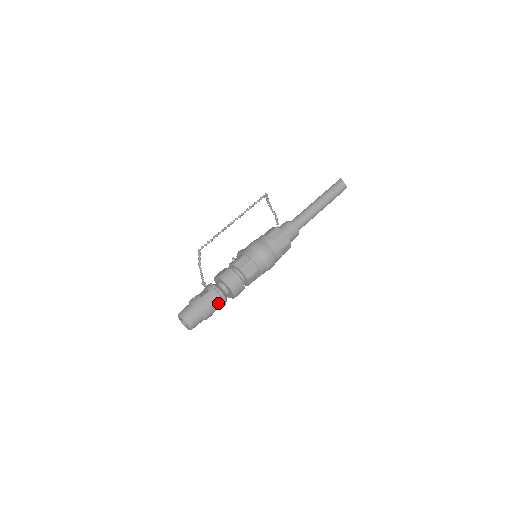
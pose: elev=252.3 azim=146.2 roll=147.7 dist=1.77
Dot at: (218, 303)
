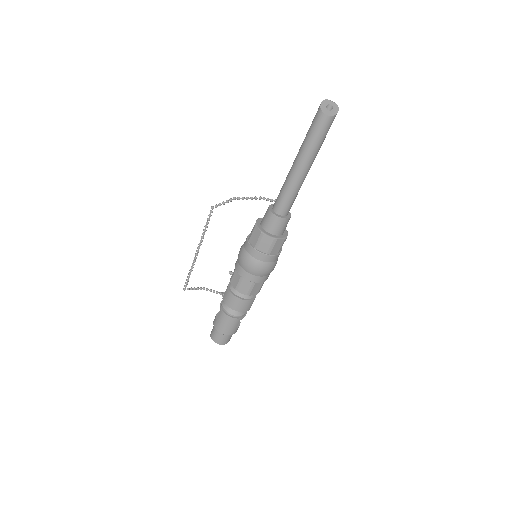
Dot at: (233, 322)
